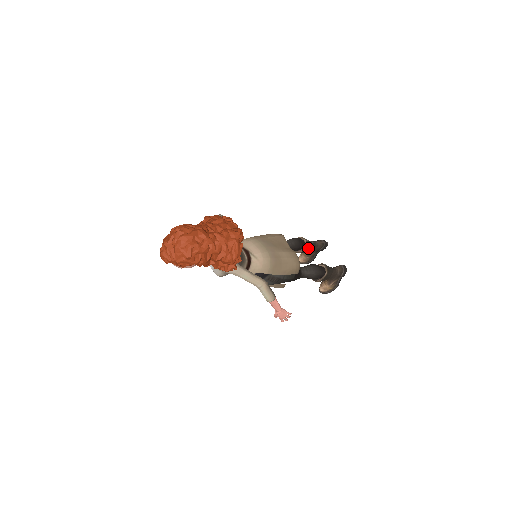
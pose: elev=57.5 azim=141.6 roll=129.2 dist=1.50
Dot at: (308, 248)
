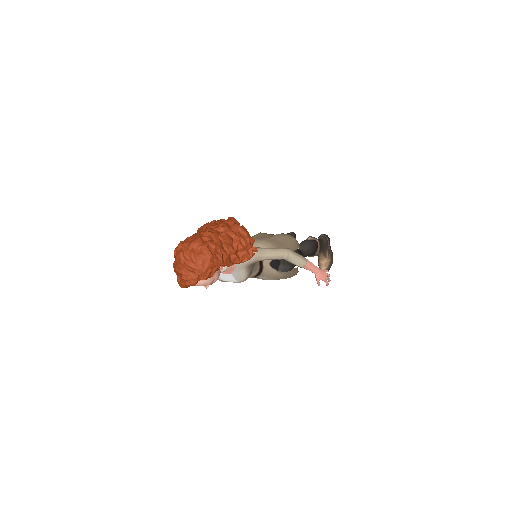
Dot at: occluded
